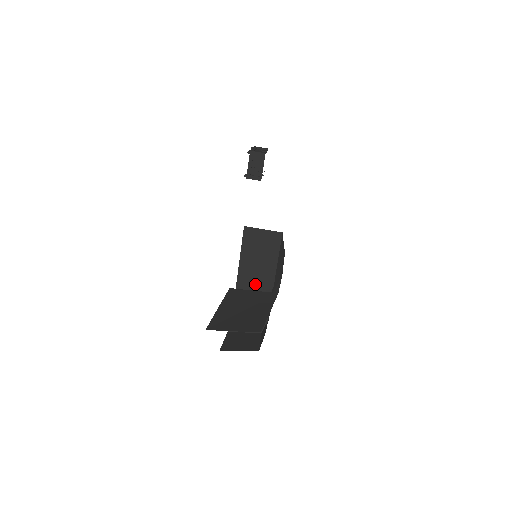
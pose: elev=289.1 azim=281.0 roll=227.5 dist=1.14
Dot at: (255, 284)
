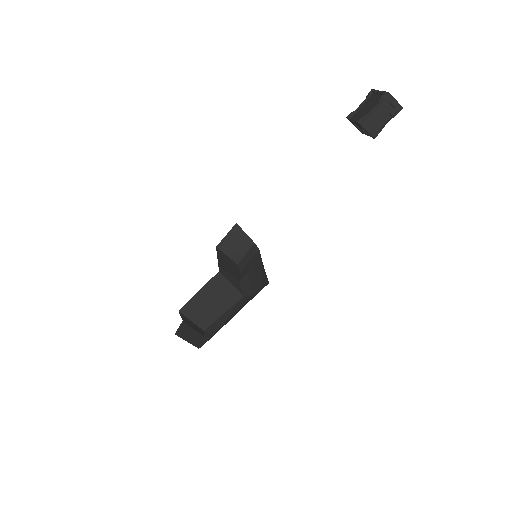
Dot at: occluded
